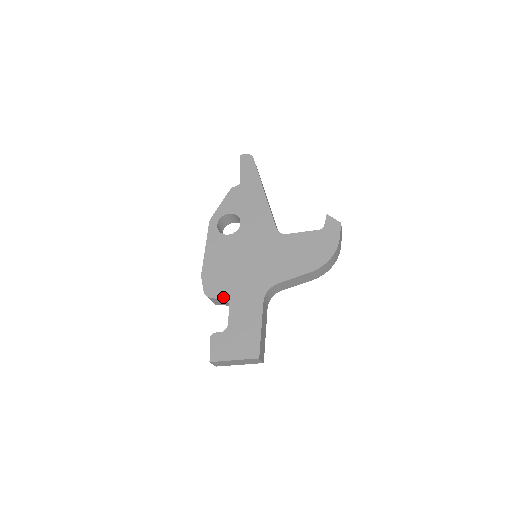
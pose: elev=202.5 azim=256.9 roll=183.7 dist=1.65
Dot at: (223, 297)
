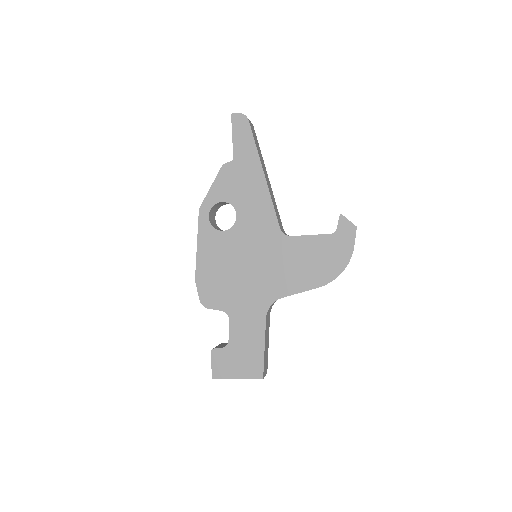
Dot at: (221, 309)
